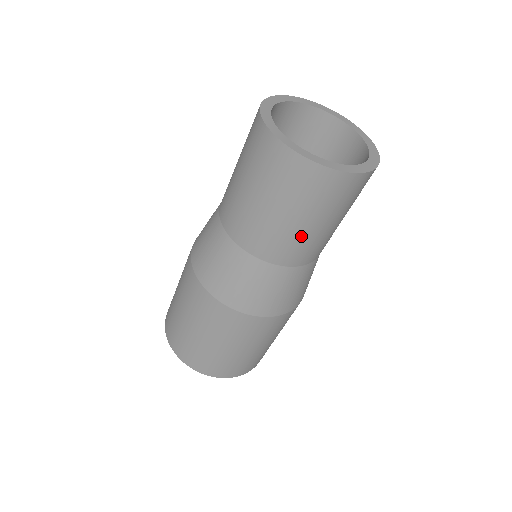
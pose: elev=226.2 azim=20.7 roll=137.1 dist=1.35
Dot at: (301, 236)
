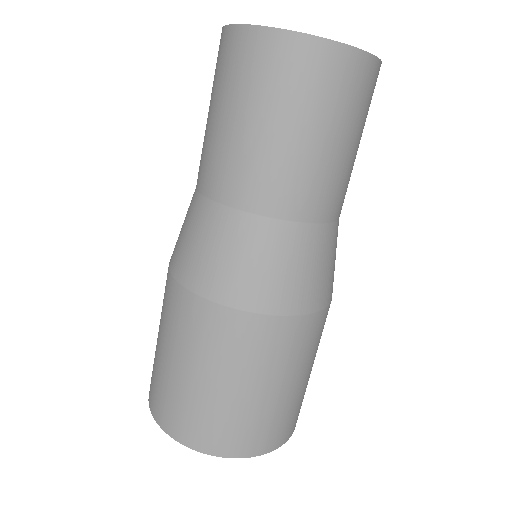
Dot at: (267, 154)
